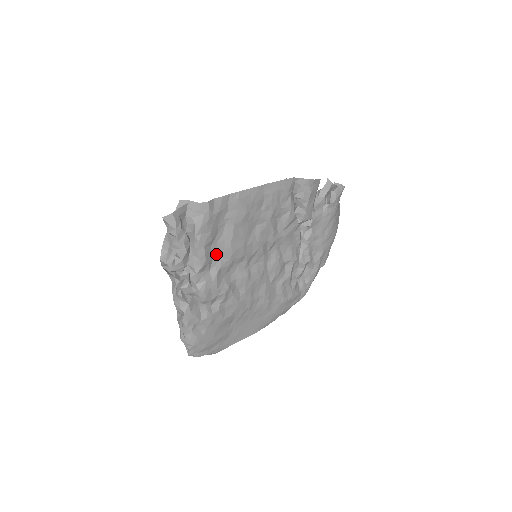
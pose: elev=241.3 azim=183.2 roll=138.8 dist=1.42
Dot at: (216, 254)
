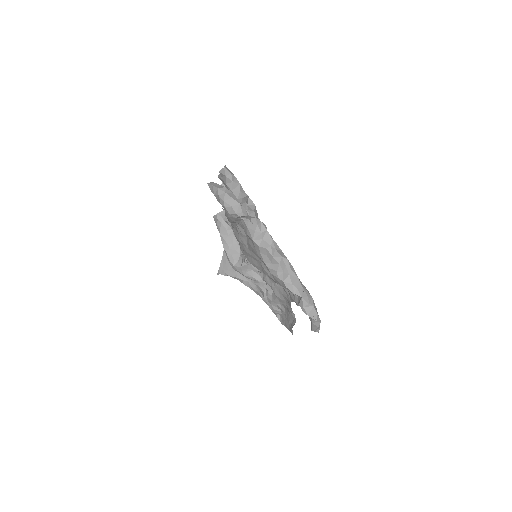
Dot at: occluded
